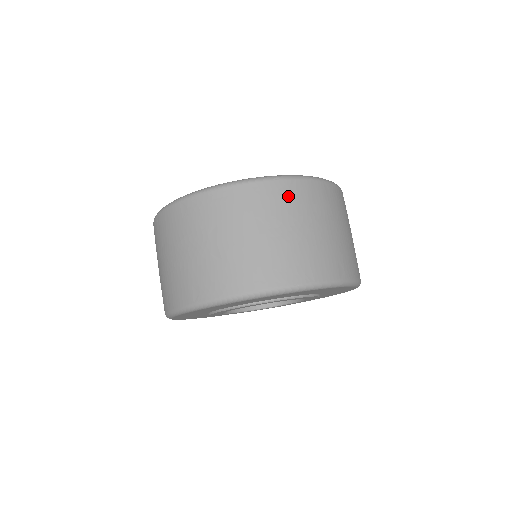
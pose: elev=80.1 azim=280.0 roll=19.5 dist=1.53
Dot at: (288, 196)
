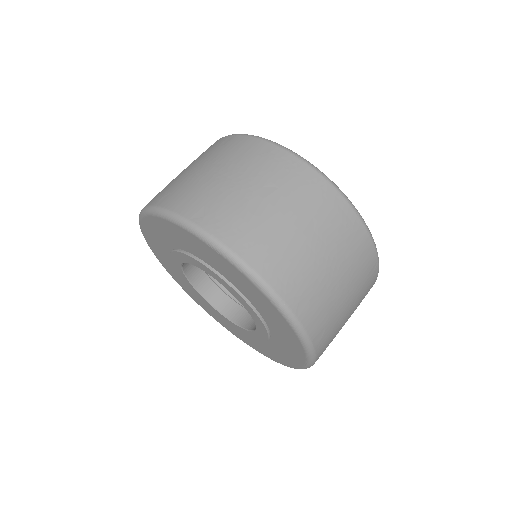
Dot at: (351, 235)
